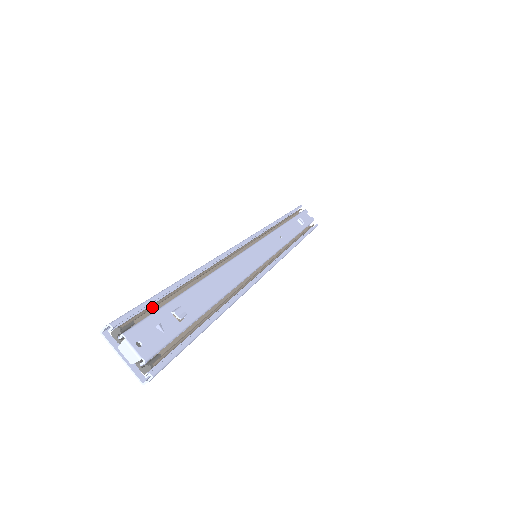
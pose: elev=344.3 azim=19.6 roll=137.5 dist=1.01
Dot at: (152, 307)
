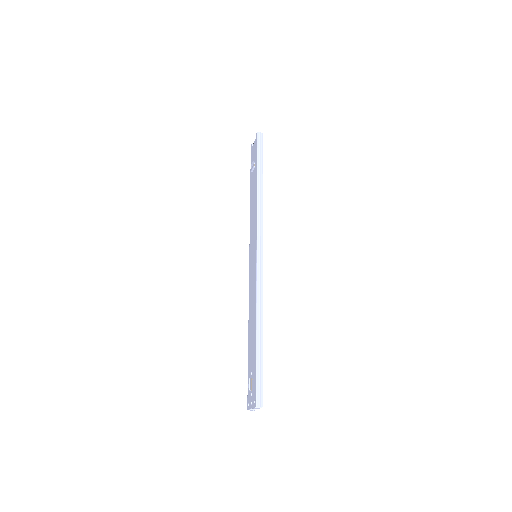
Dot at: (262, 377)
